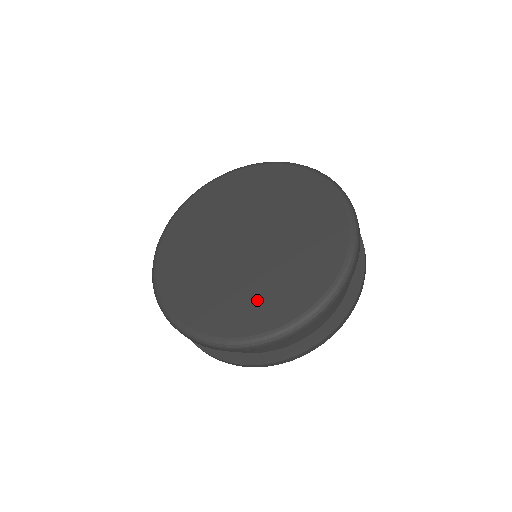
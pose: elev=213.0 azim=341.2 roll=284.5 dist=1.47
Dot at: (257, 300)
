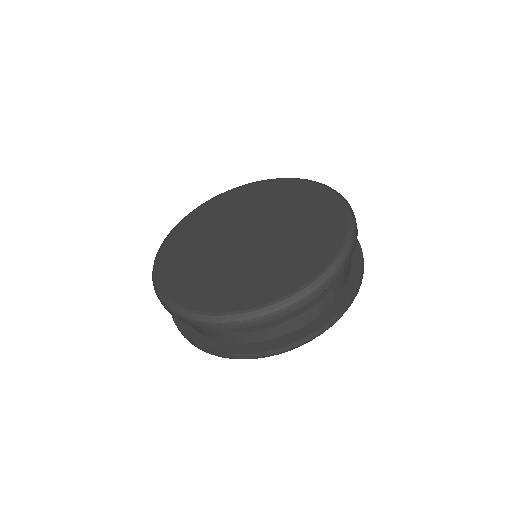
Dot at: (304, 248)
